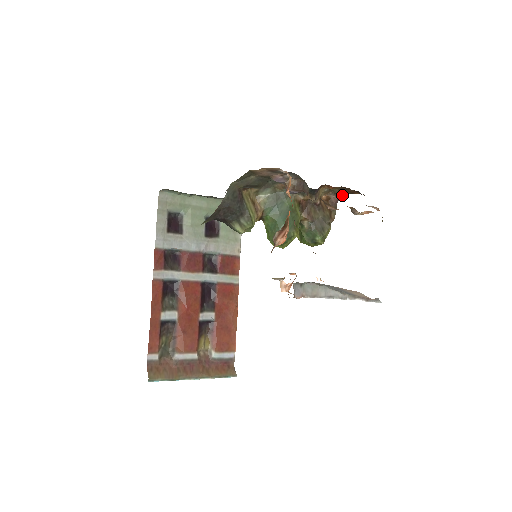
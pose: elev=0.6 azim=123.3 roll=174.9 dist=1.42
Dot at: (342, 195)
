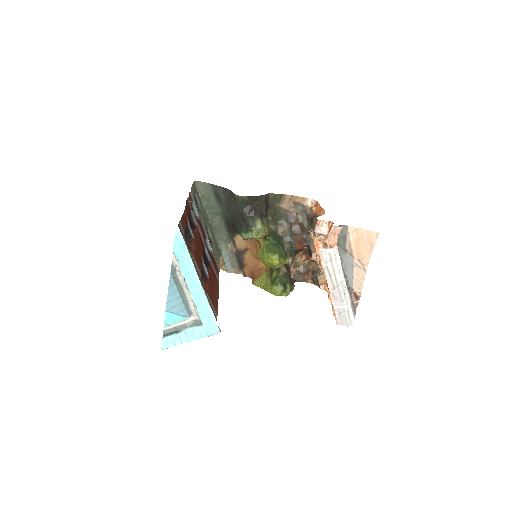
Dot at: (298, 280)
